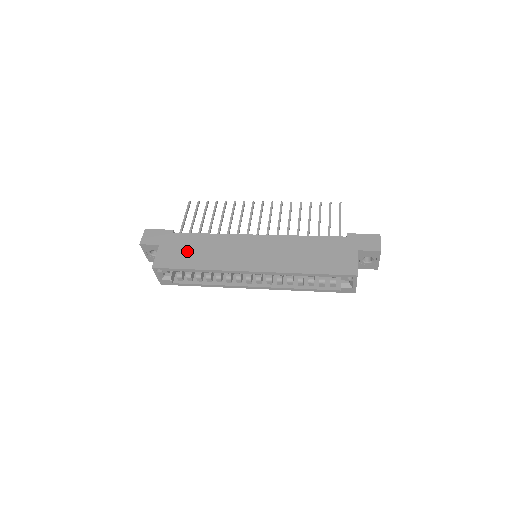
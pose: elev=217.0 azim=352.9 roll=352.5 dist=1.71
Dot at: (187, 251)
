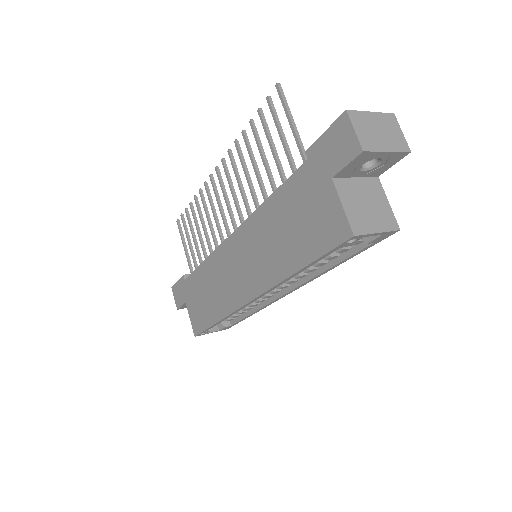
Dot at: (201, 300)
